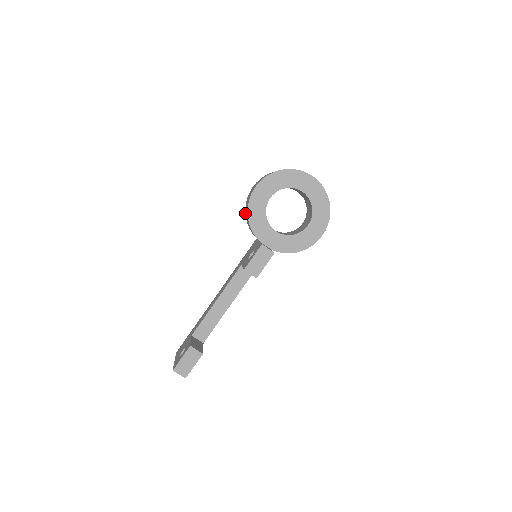
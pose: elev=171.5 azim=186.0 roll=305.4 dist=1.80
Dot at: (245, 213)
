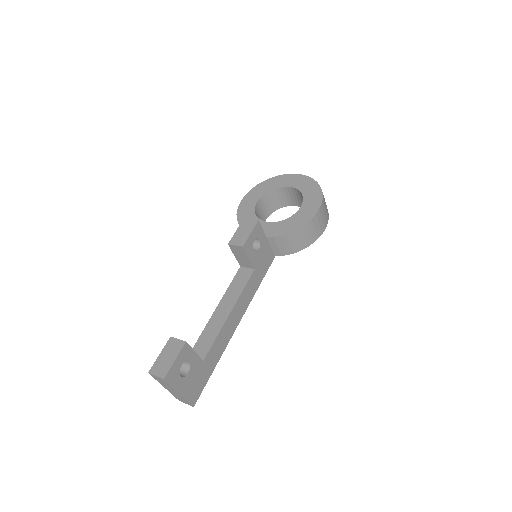
Dot at: occluded
